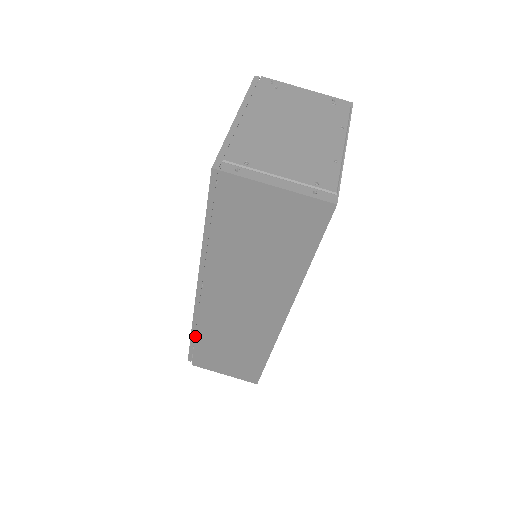
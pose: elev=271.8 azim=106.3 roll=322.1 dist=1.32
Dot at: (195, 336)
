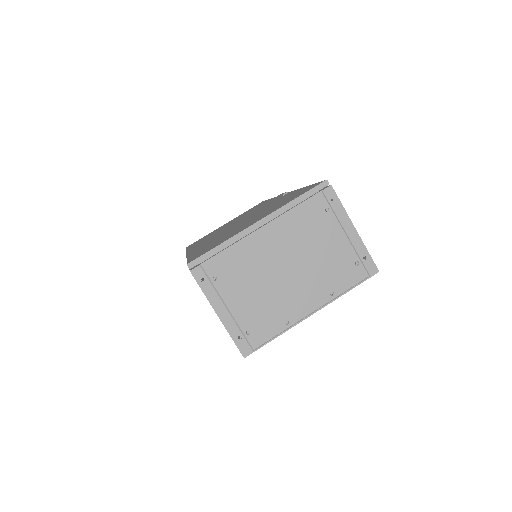
Dot at: occluded
